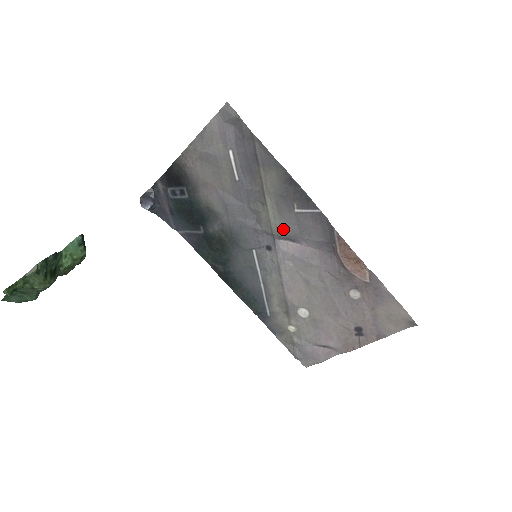
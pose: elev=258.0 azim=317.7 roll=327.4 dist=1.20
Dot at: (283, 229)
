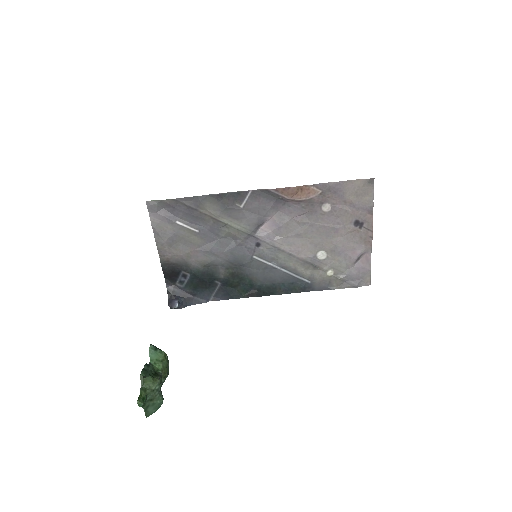
Dot at: (249, 225)
